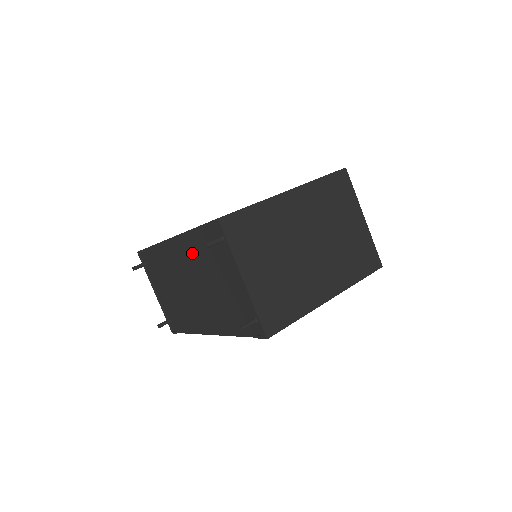
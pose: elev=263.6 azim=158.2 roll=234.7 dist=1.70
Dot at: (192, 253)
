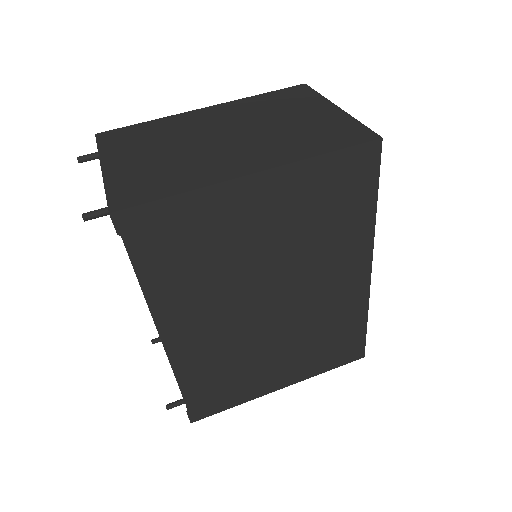
Dot at: occluded
